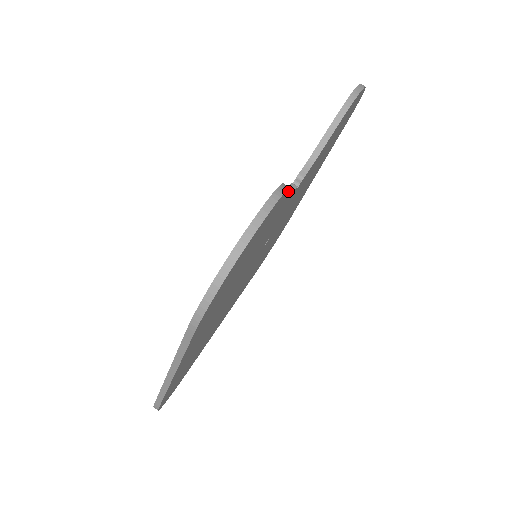
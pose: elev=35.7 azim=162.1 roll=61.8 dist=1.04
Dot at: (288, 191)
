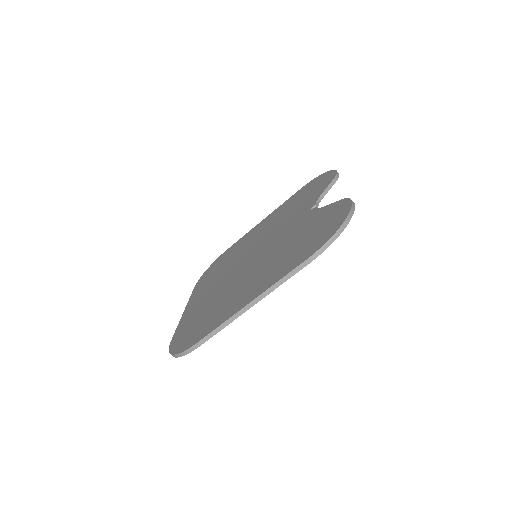
Dot at: occluded
